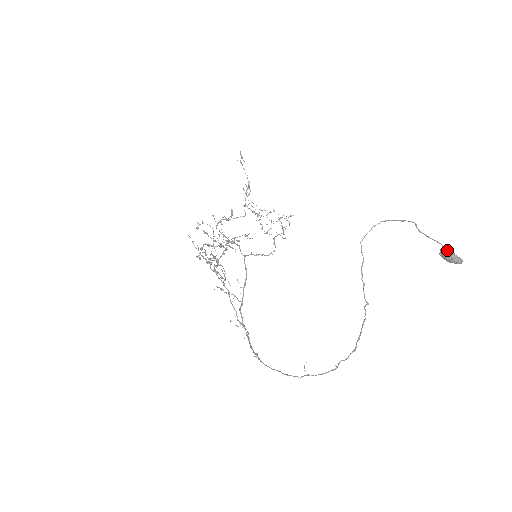
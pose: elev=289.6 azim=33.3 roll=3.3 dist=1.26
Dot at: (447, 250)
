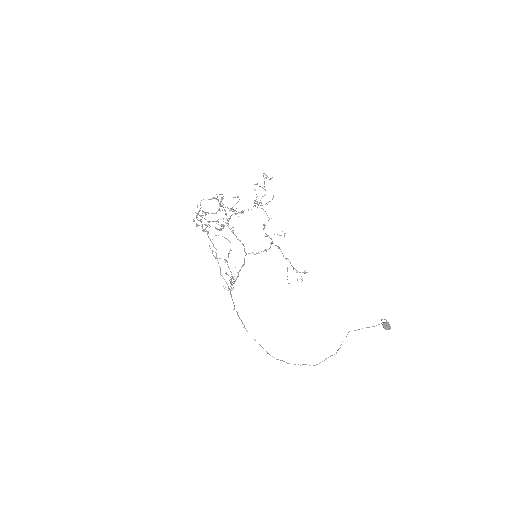
Dot at: (388, 326)
